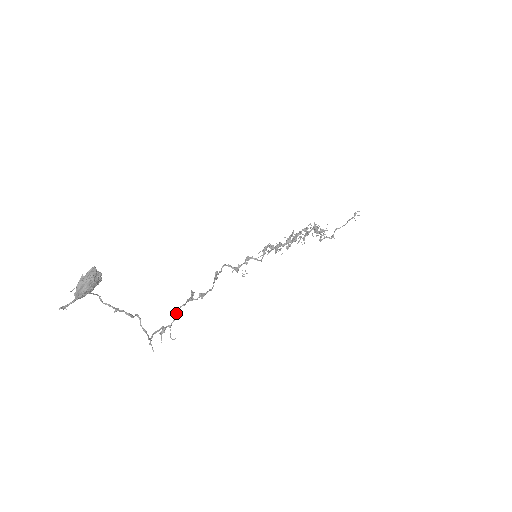
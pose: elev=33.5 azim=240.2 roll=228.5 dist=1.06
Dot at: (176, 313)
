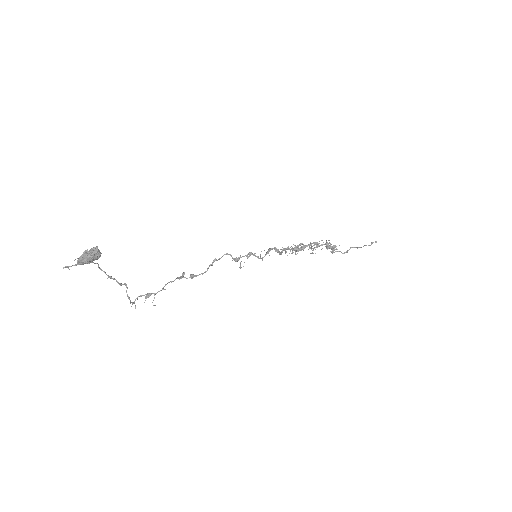
Dot at: (164, 286)
